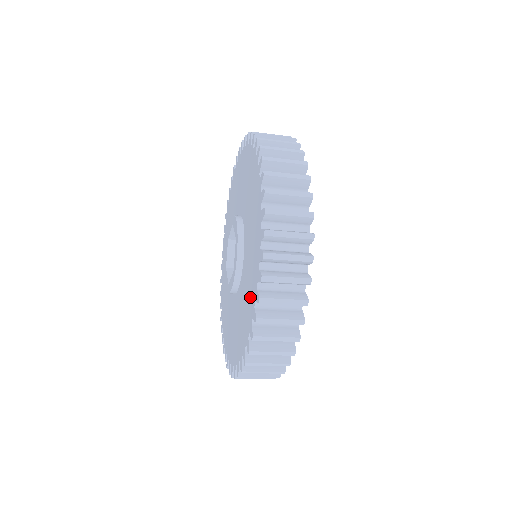
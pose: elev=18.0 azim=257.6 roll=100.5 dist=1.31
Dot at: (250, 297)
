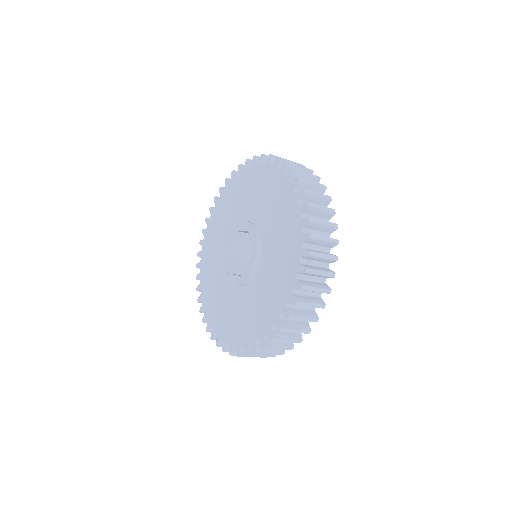
Dot at: (259, 321)
